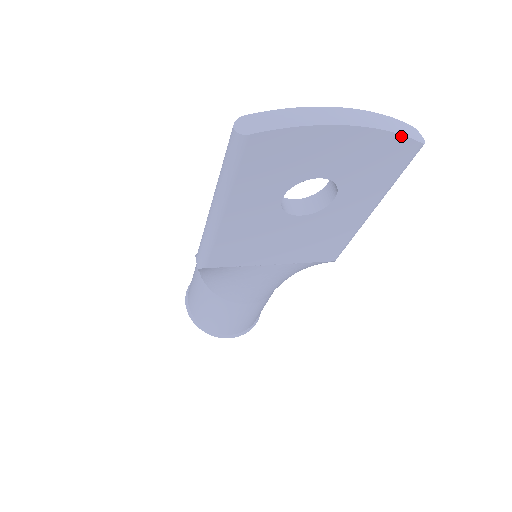
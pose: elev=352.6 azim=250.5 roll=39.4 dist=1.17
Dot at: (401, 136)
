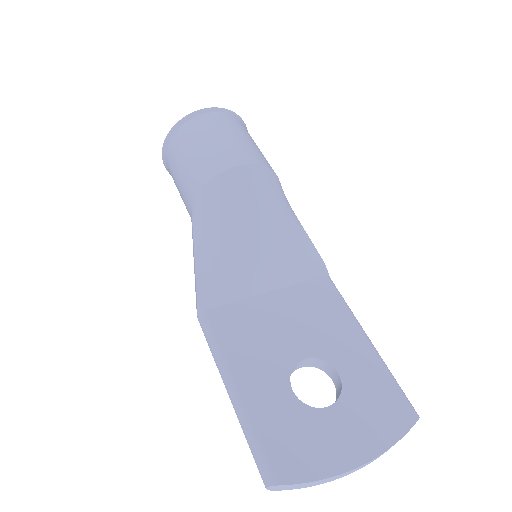
Dot at: occluded
